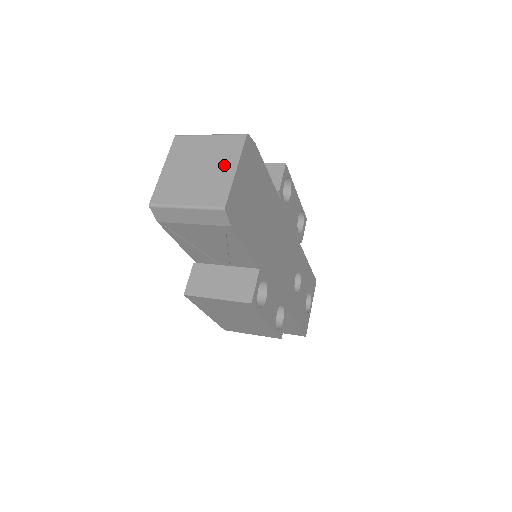
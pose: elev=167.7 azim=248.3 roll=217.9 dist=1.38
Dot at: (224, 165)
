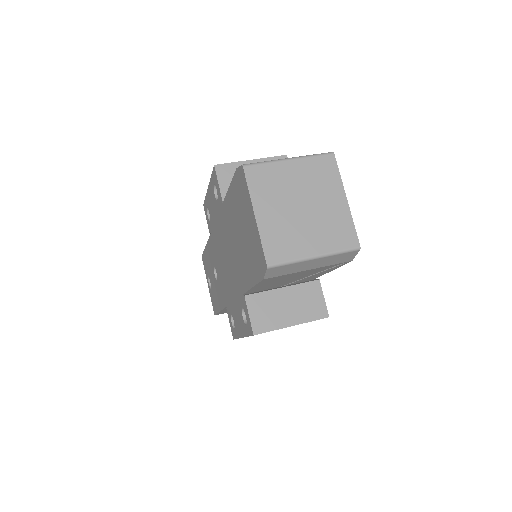
Dot at: (330, 196)
